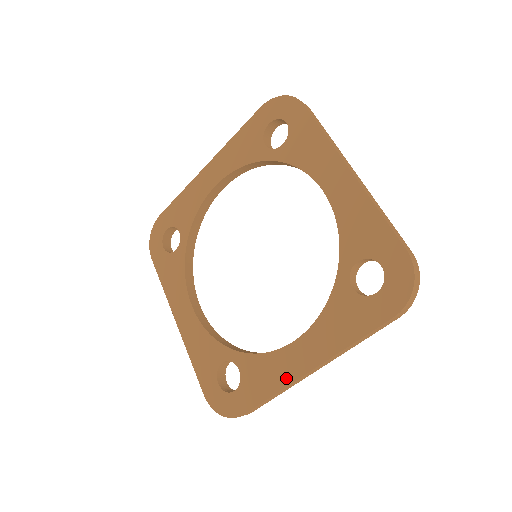
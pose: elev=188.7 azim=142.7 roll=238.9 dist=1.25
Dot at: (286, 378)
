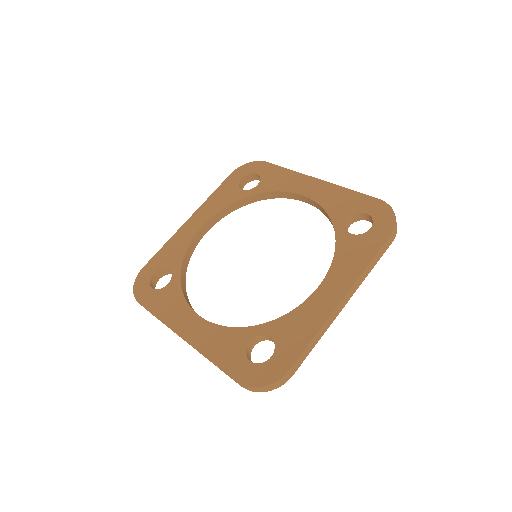
Dot at: (322, 316)
